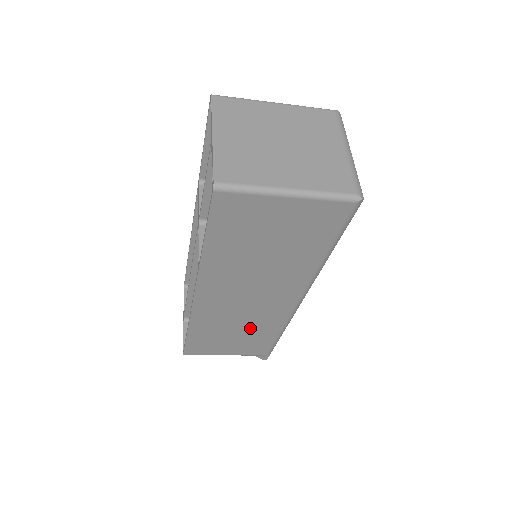
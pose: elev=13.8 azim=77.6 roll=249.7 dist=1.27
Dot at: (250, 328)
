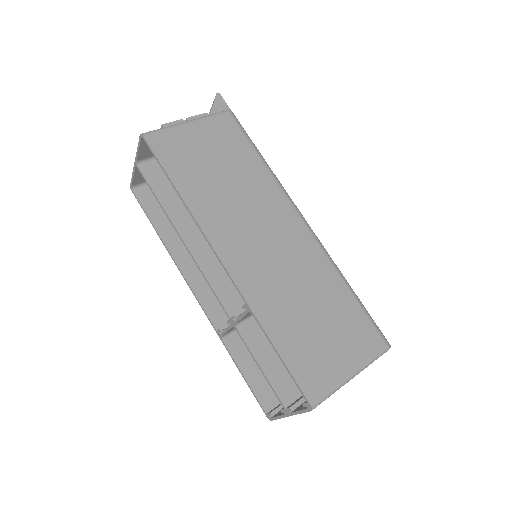
Dot at: occluded
